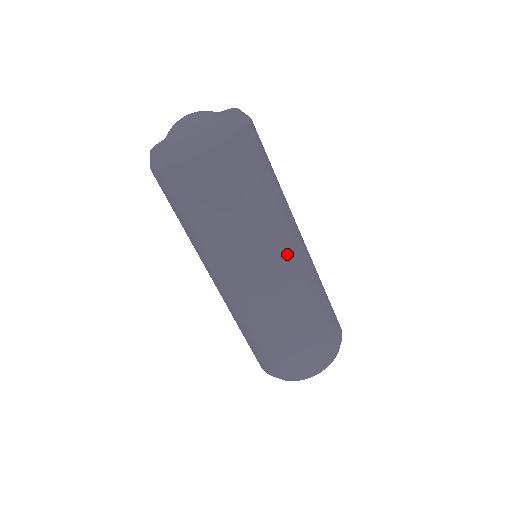
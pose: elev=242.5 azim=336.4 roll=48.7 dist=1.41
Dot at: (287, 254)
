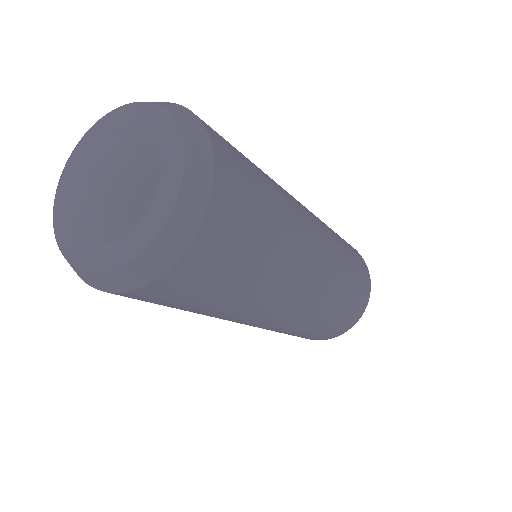
Dot at: (294, 300)
